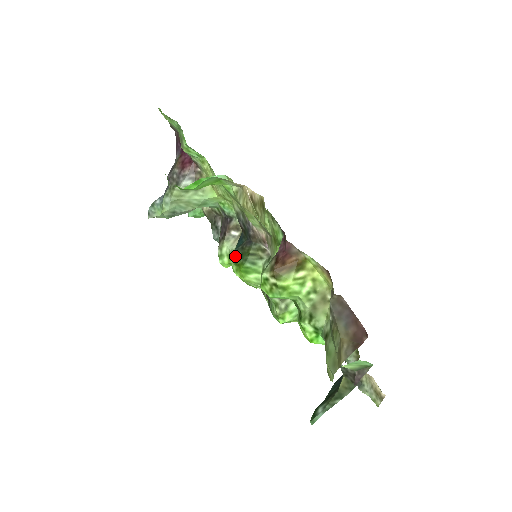
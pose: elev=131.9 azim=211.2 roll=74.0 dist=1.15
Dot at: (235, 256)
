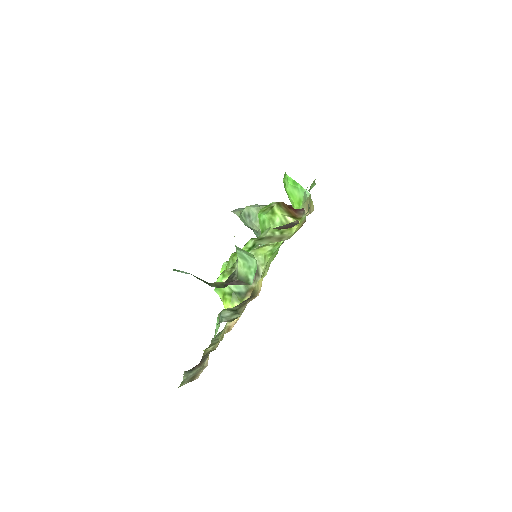
Dot at: occluded
